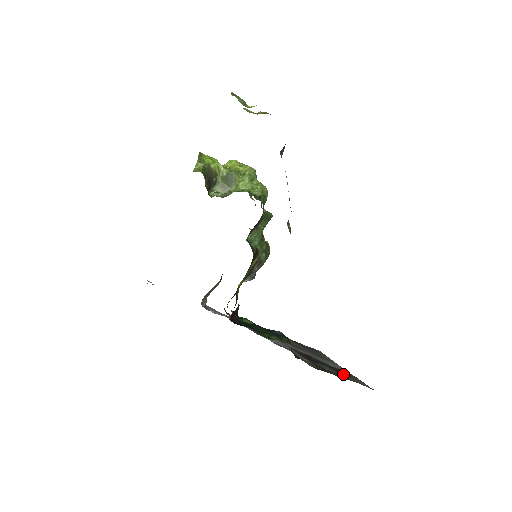
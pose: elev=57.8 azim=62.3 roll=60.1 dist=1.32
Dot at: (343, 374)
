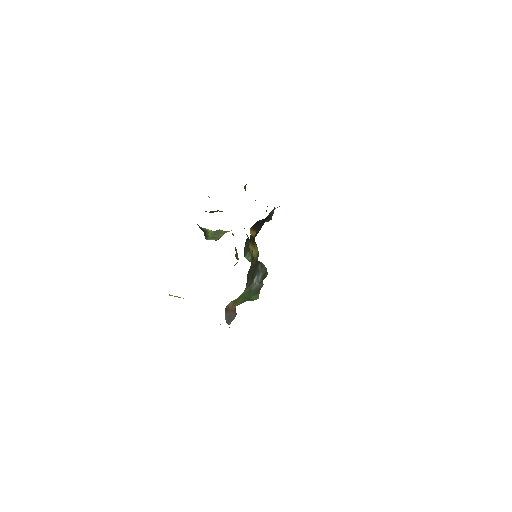
Dot at: occluded
